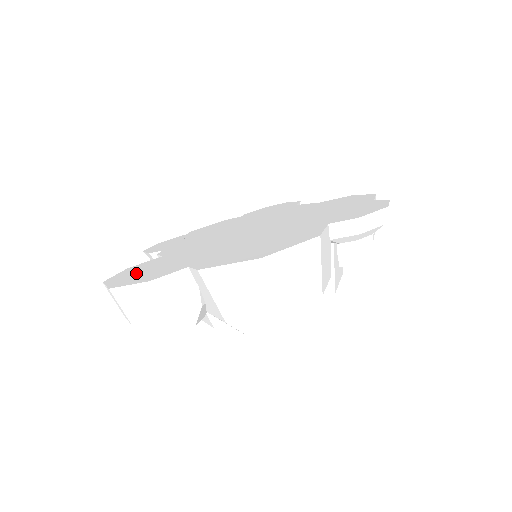
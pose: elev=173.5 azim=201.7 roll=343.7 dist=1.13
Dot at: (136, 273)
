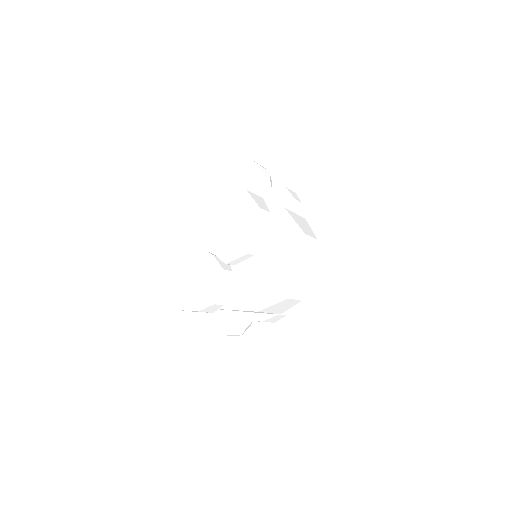
Dot at: occluded
